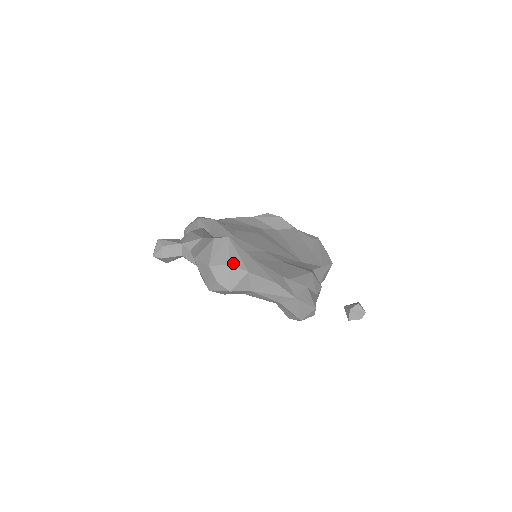
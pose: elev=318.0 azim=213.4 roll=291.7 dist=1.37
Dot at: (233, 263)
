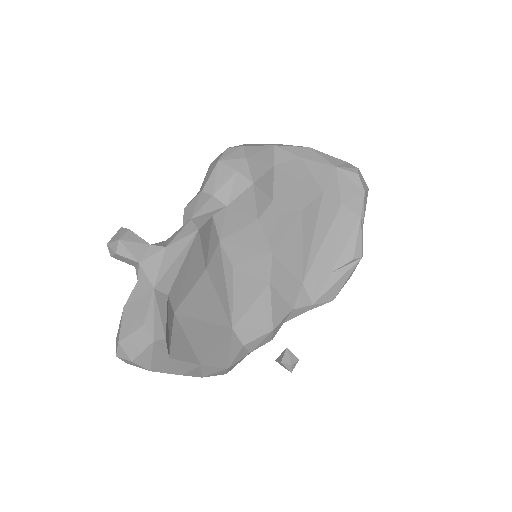
Dot at: (138, 362)
